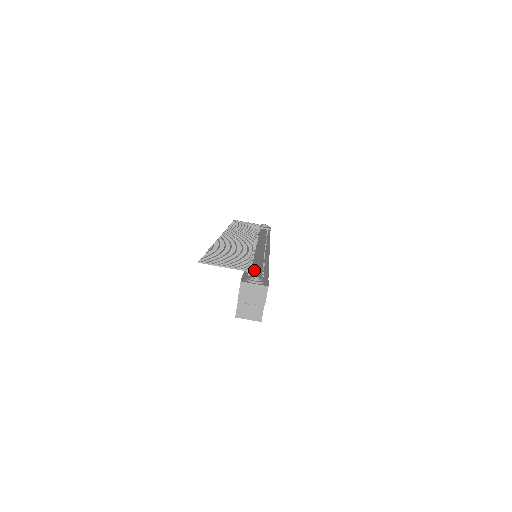
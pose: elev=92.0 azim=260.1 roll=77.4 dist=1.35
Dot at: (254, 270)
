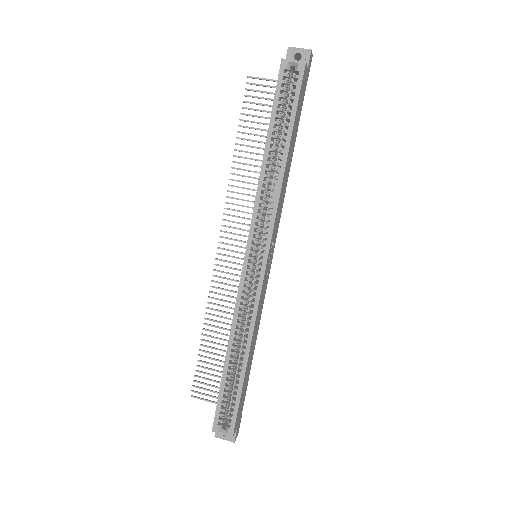
Dot at: occluded
